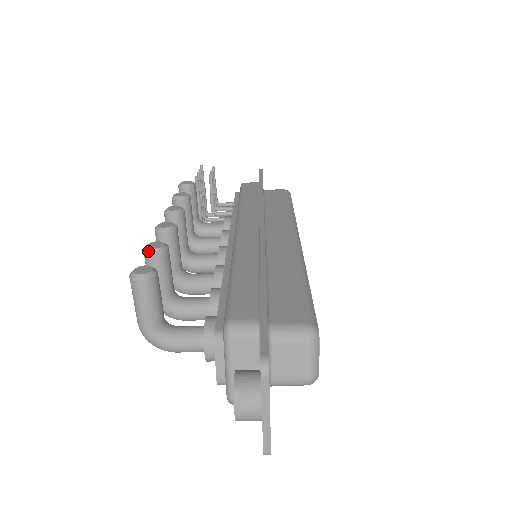
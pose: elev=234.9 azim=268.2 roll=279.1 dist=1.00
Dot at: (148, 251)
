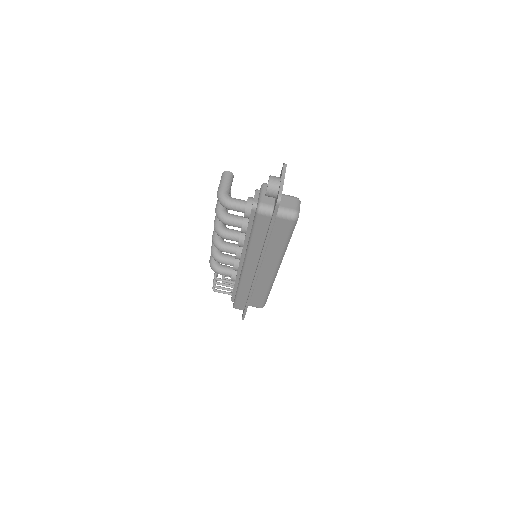
Dot at: occluded
